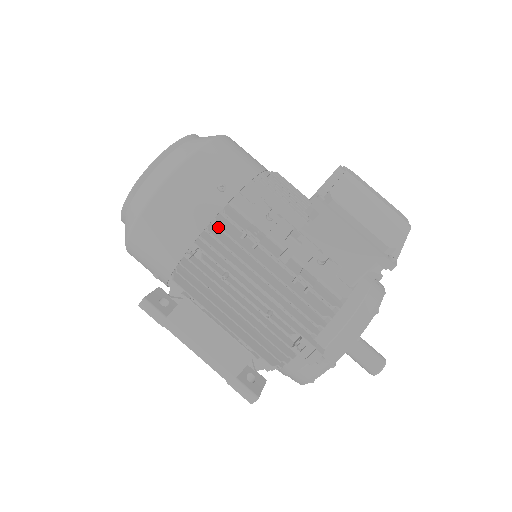
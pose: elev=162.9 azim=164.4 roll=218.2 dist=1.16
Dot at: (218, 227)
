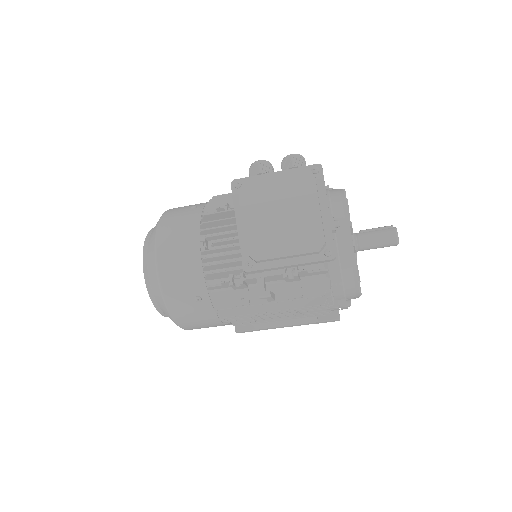
Dot at: occluded
